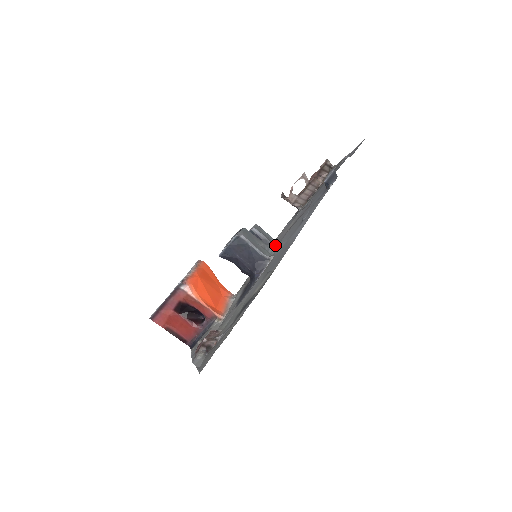
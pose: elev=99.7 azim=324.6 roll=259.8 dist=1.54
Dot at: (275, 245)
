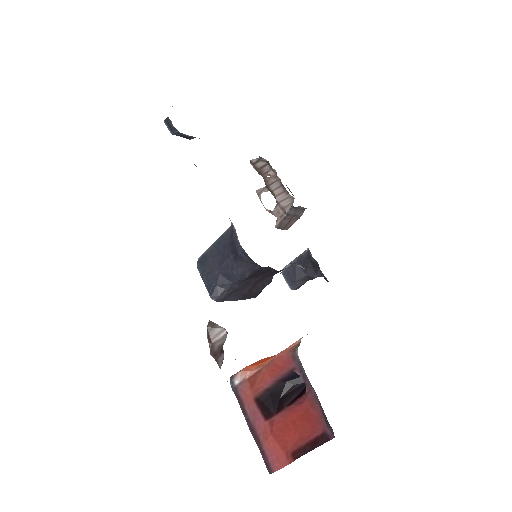
Dot at: occluded
